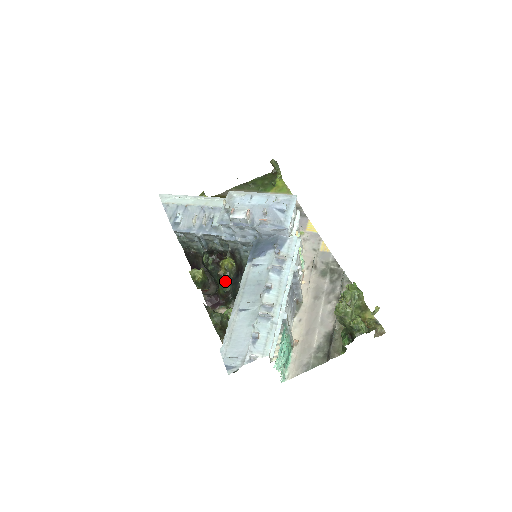
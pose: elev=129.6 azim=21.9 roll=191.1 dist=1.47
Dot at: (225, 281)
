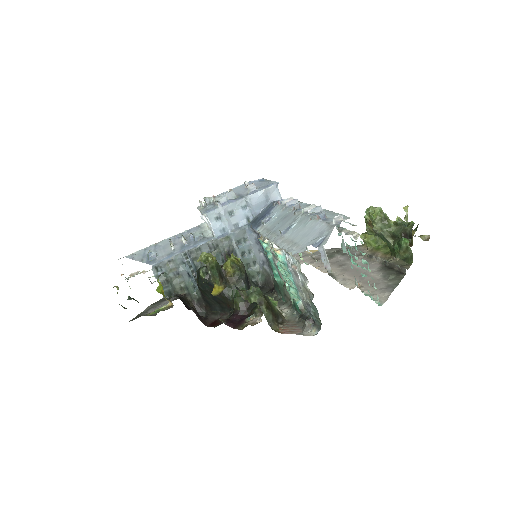
Dot at: (238, 286)
